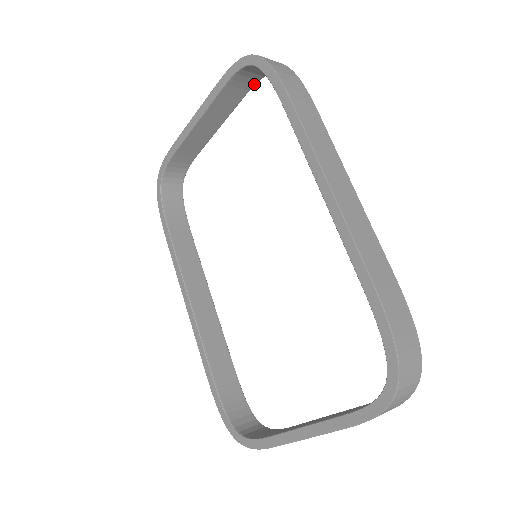
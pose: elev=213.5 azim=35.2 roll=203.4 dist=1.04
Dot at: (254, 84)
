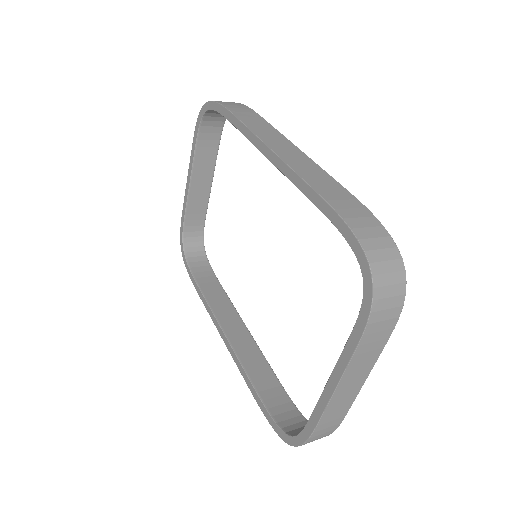
Dot at: (221, 132)
